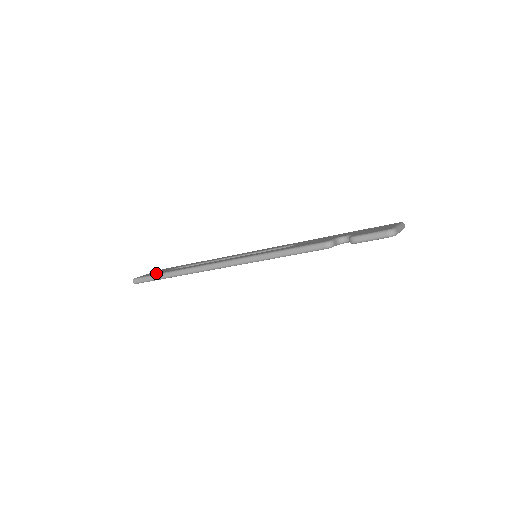
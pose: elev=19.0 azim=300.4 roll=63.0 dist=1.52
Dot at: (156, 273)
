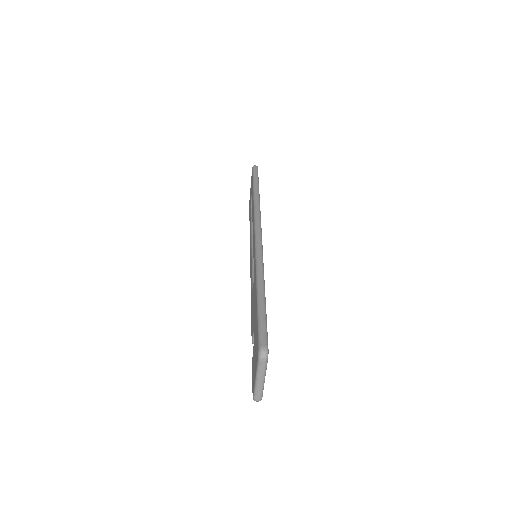
Dot at: (249, 211)
